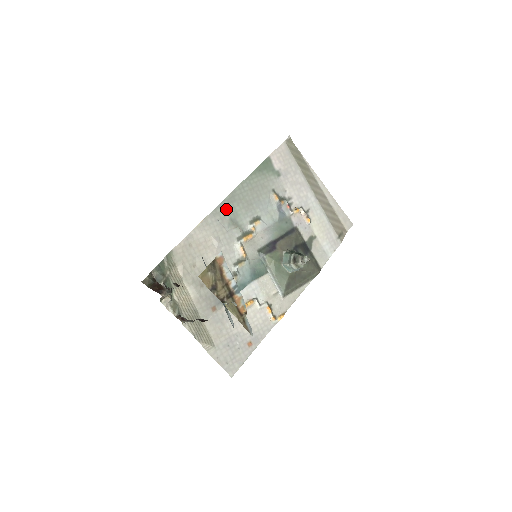
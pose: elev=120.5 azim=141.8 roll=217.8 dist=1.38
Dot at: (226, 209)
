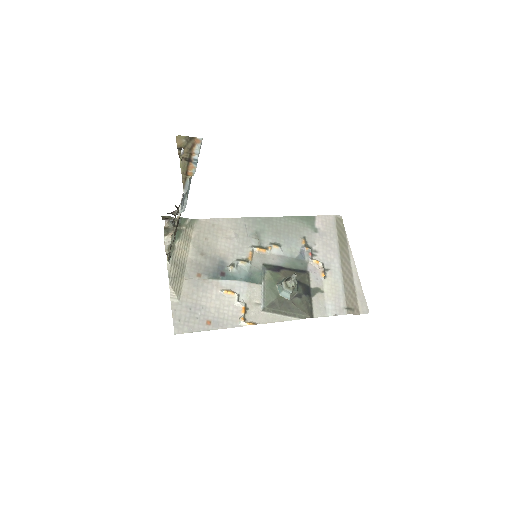
Dot at: (257, 223)
